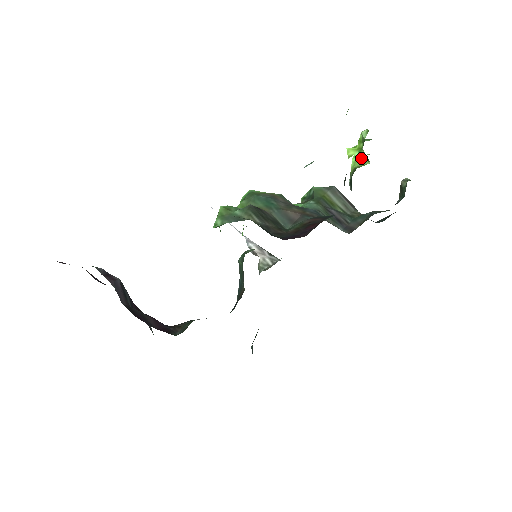
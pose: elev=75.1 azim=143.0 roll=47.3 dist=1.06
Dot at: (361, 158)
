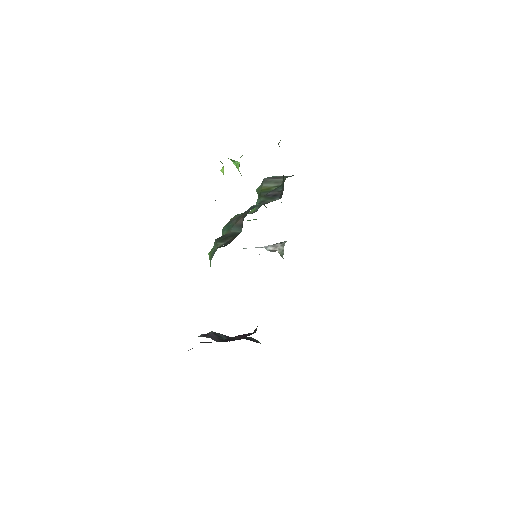
Dot at: (237, 163)
